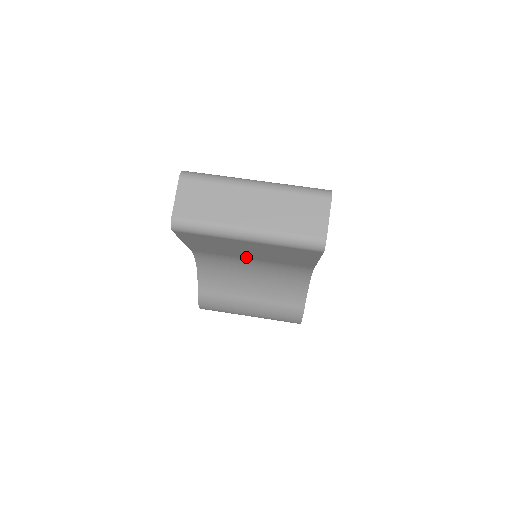
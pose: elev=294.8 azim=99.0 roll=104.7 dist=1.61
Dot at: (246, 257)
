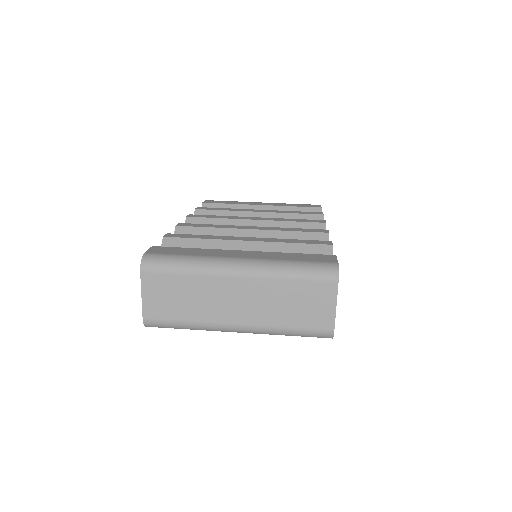
Dot at: occluded
